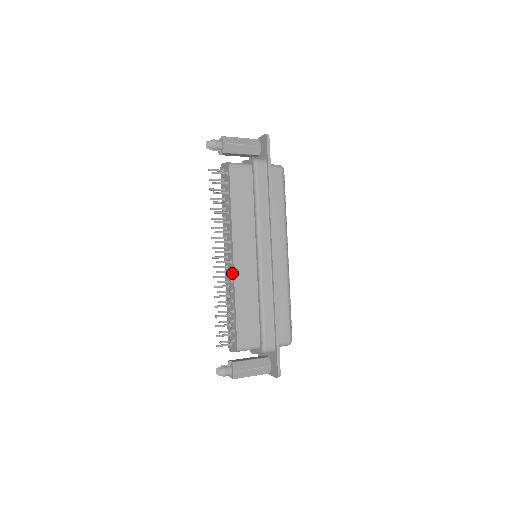
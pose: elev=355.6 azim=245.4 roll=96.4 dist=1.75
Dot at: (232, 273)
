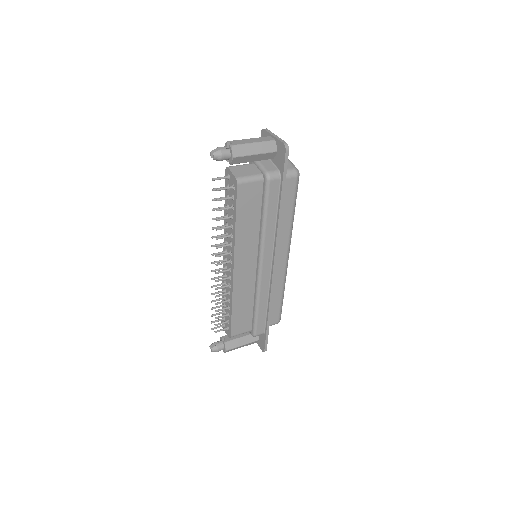
Dot at: (231, 281)
